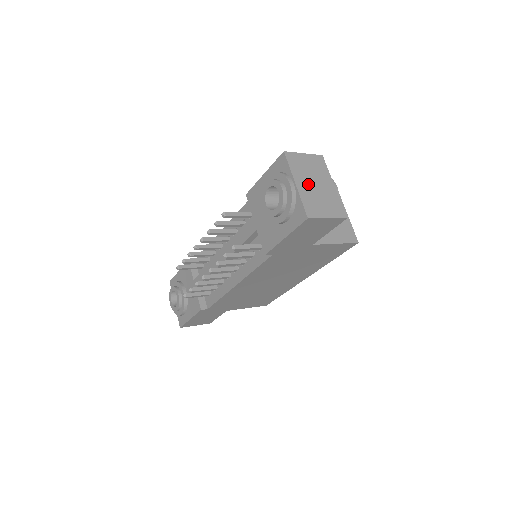
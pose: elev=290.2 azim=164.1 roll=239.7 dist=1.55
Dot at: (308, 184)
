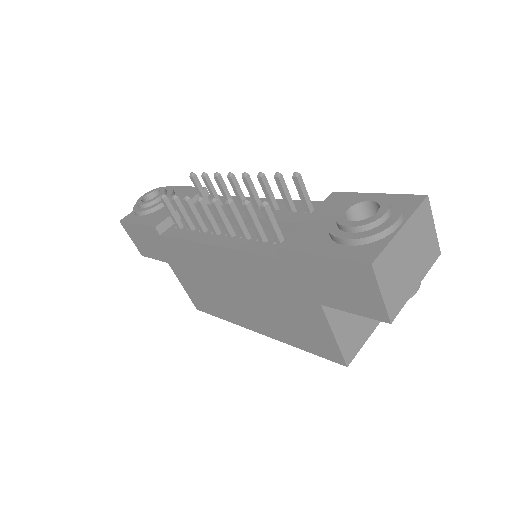
Dot at: (407, 247)
